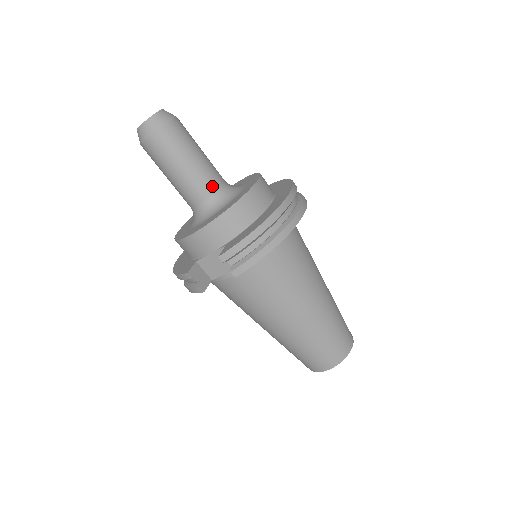
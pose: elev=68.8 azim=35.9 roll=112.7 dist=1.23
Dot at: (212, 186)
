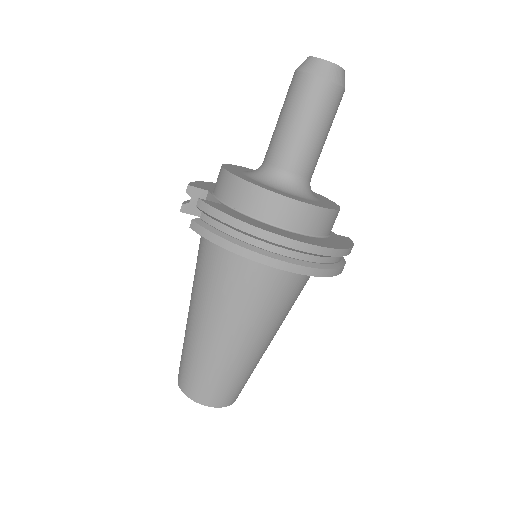
Dot at: (287, 163)
